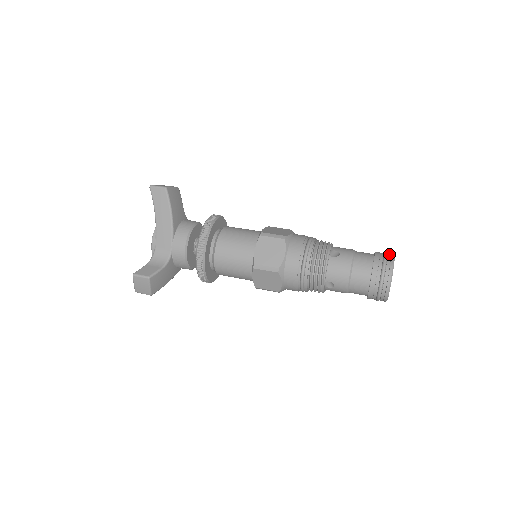
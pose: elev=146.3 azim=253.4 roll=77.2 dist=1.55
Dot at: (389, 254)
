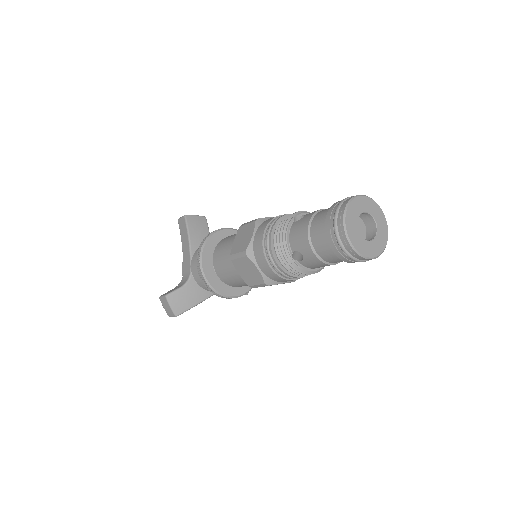
Dot at: occluded
